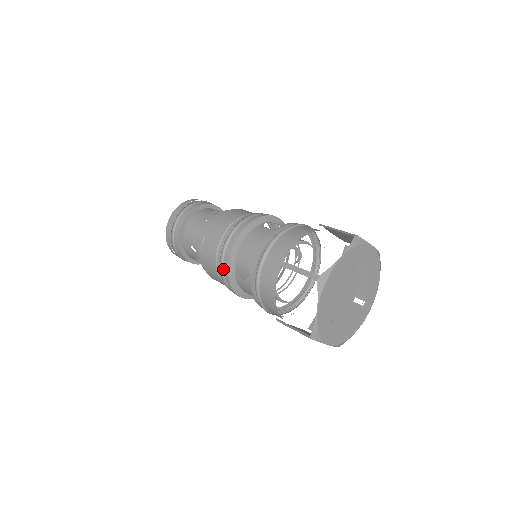
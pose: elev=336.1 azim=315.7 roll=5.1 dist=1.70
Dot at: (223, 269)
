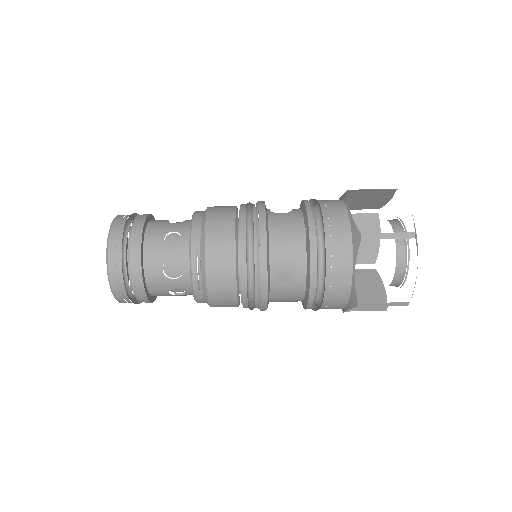
Dot at: (254, 279)
